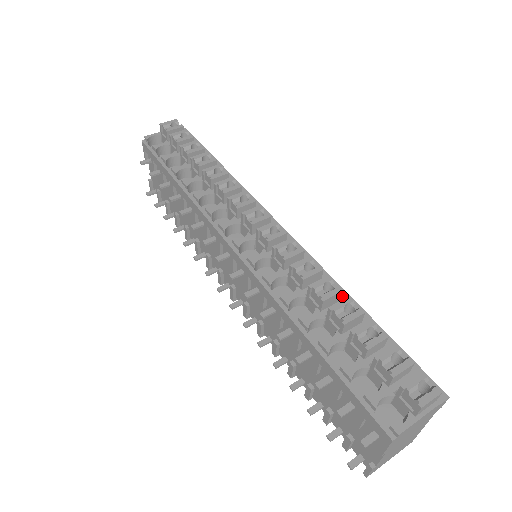
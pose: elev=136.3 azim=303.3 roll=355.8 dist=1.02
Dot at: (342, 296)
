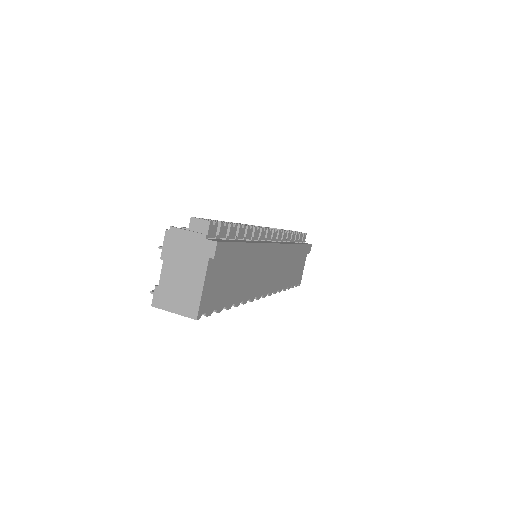
Dot at: (252, 241)
